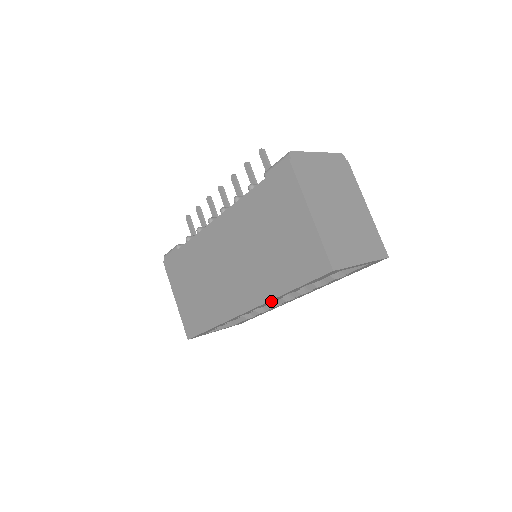
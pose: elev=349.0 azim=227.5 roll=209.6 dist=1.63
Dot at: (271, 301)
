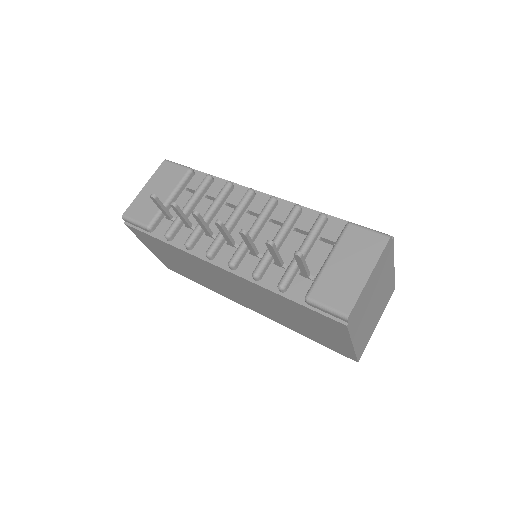
Dot at: occluded
